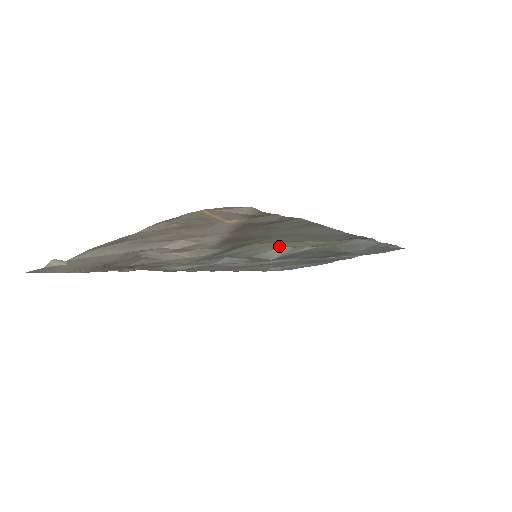
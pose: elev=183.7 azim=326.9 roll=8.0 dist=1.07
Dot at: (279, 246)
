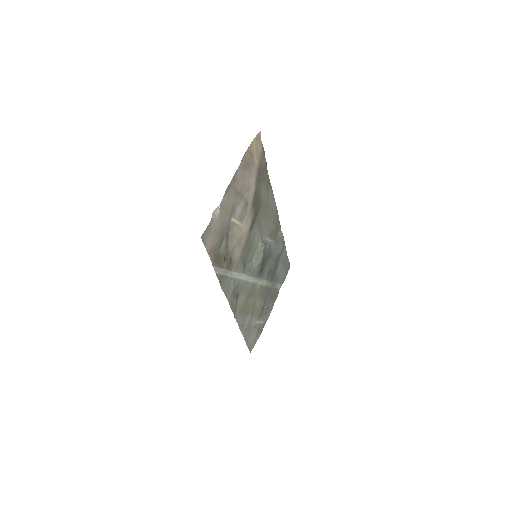
Dot at: (262, 233)
